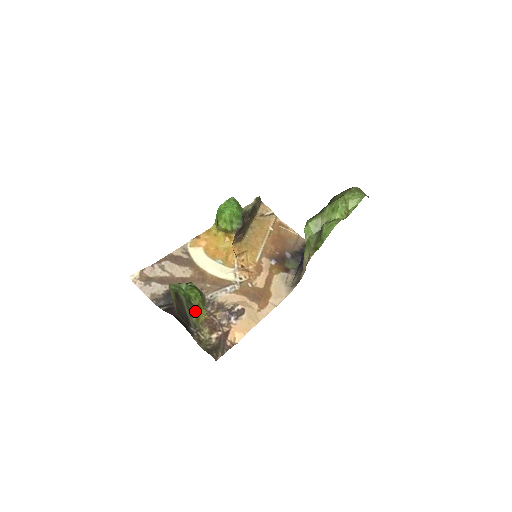
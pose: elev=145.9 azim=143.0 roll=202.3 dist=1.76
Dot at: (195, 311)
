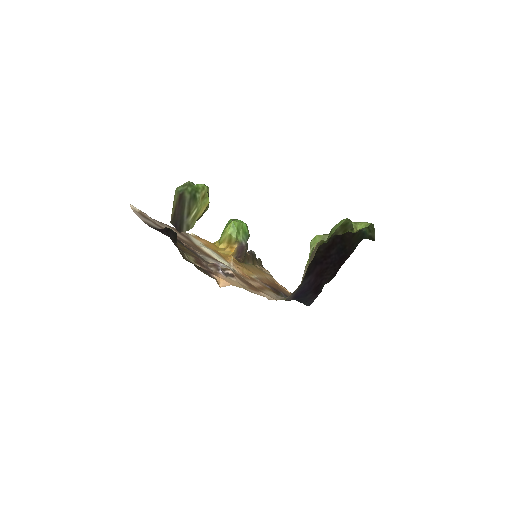
Dot at: (196, 206)
